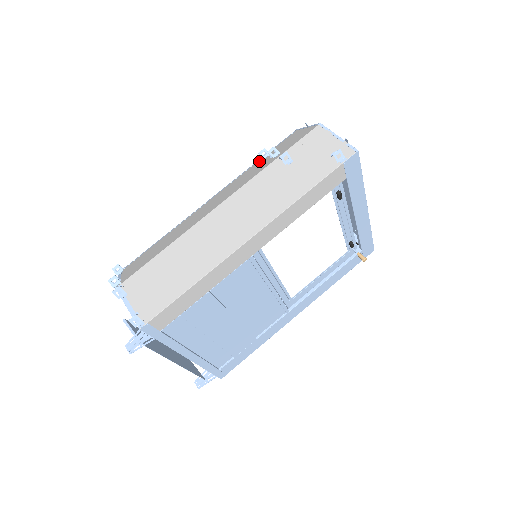
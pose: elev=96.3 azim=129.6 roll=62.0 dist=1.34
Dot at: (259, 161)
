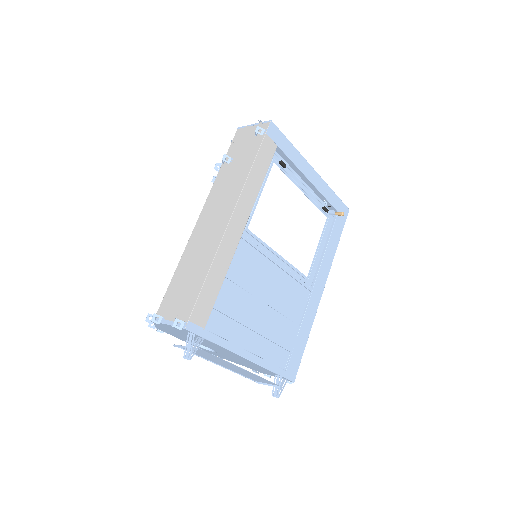
Dot at: occluded
